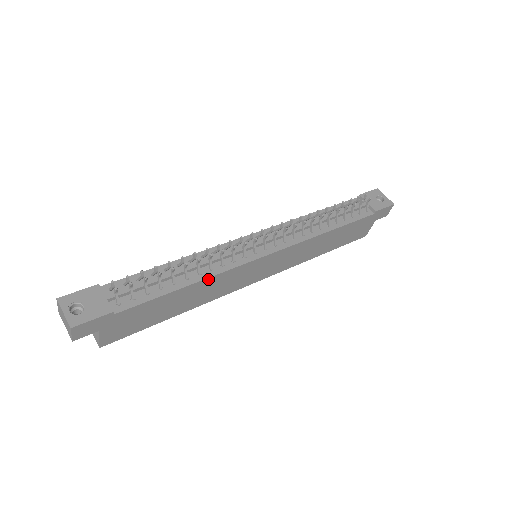
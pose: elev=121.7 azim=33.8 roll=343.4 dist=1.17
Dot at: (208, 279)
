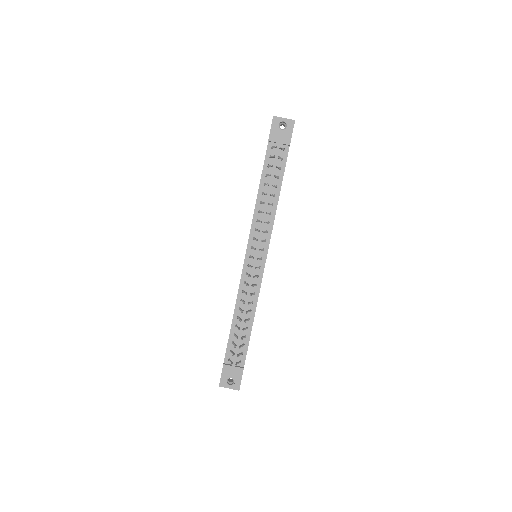
Dot at: occluded
